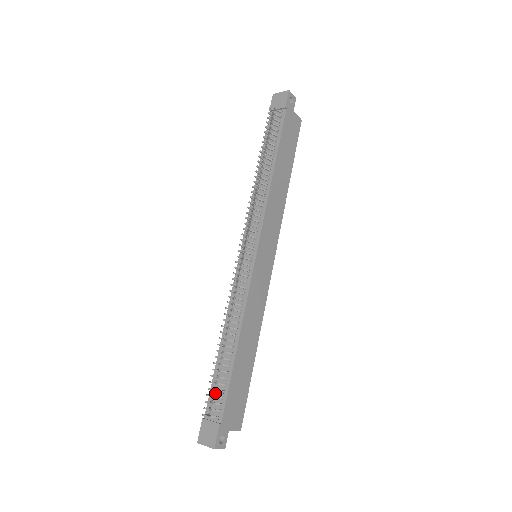
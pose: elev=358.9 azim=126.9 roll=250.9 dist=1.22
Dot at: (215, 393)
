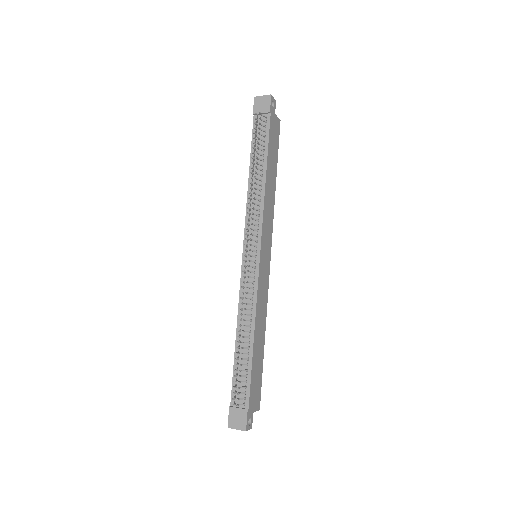
Dot at: (238, 383)
